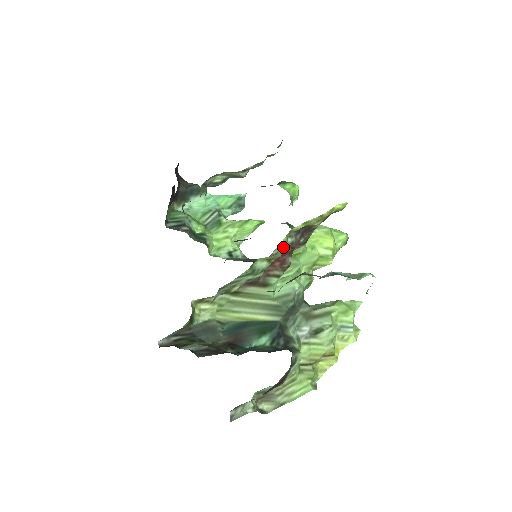
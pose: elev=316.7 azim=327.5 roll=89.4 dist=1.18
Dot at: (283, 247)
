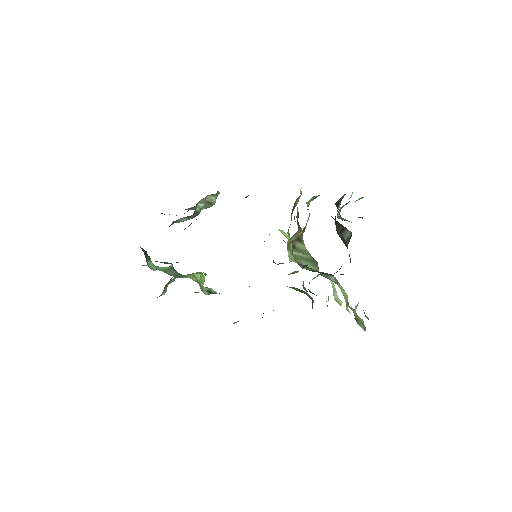
Dot at: occluded
